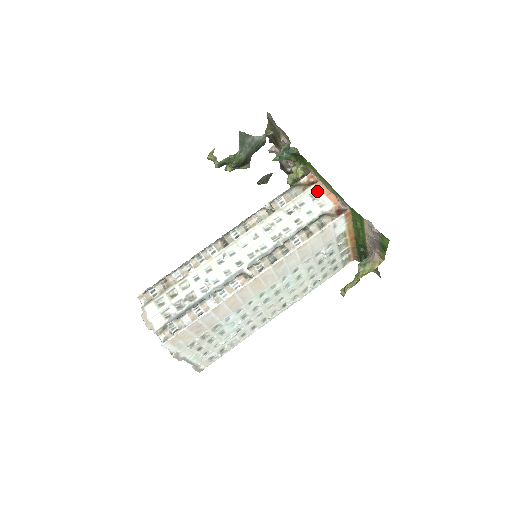
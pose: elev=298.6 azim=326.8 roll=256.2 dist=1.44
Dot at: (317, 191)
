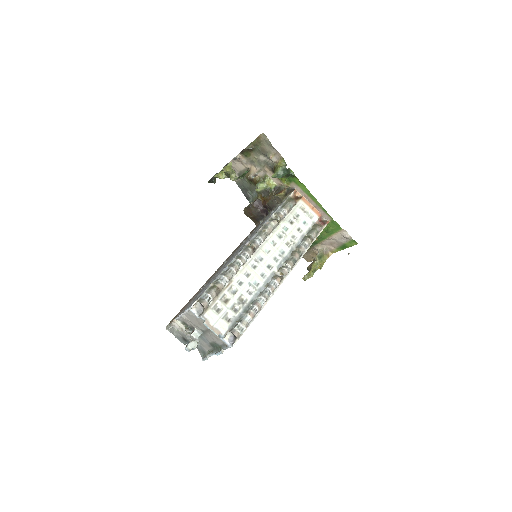
Dot at: (305, 205)
